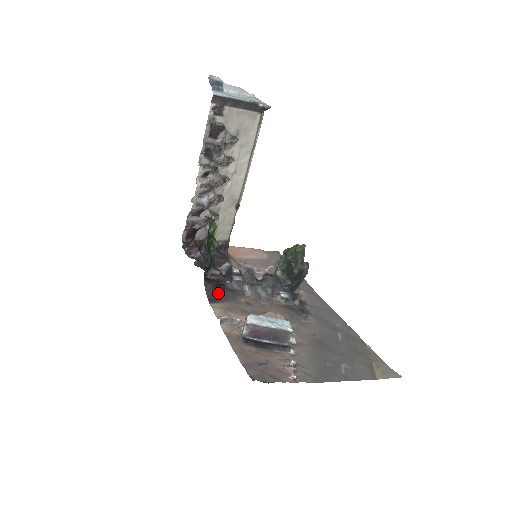
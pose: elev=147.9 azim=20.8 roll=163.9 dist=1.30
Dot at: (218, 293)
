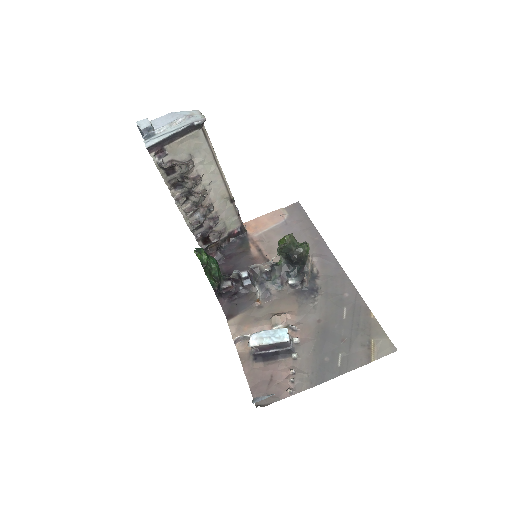
Dot at: (234, 305)
